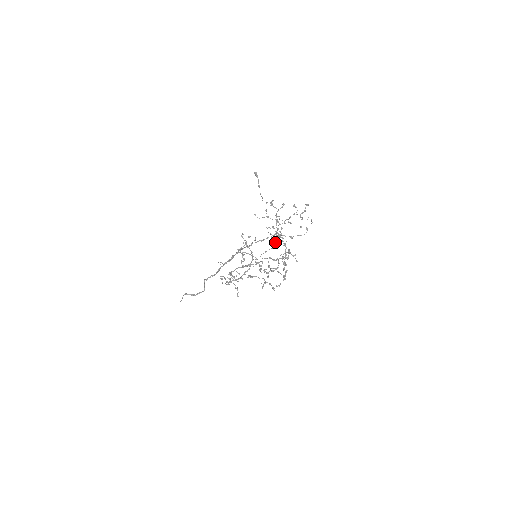
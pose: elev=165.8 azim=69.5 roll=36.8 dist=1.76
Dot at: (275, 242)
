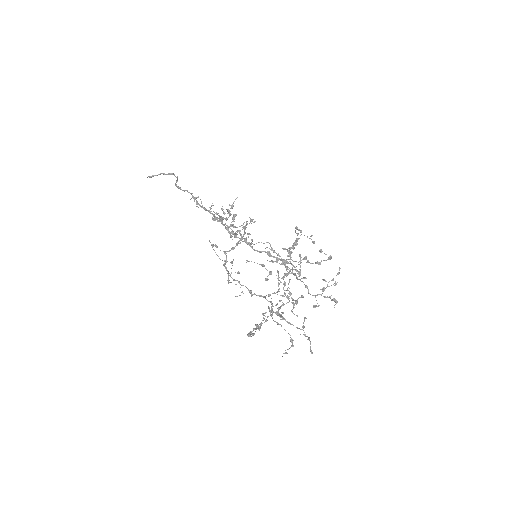
Dot at: occluded
